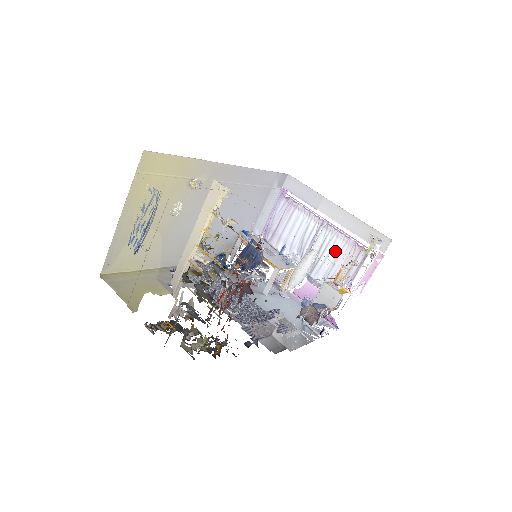
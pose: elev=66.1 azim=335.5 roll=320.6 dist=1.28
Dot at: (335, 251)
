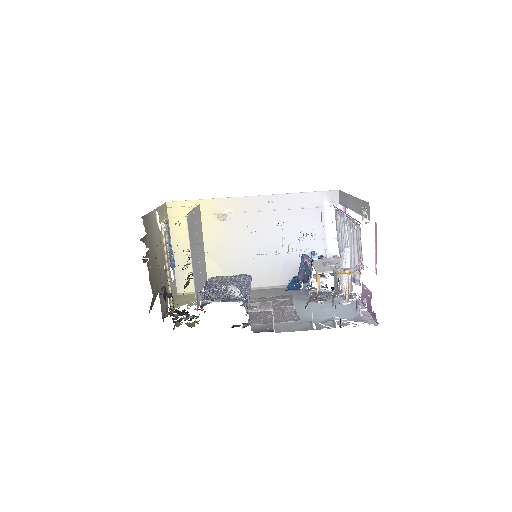
Dot at: (352, 239)
